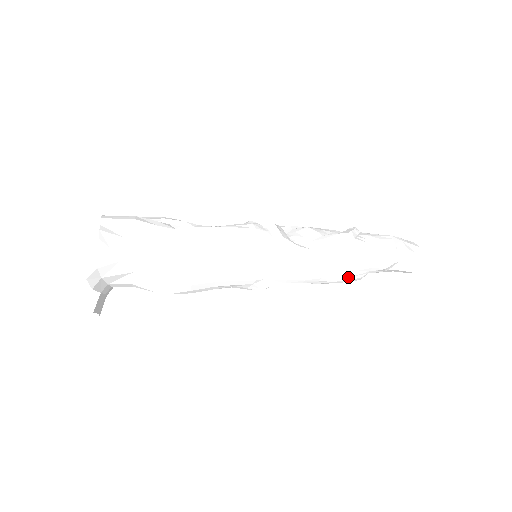
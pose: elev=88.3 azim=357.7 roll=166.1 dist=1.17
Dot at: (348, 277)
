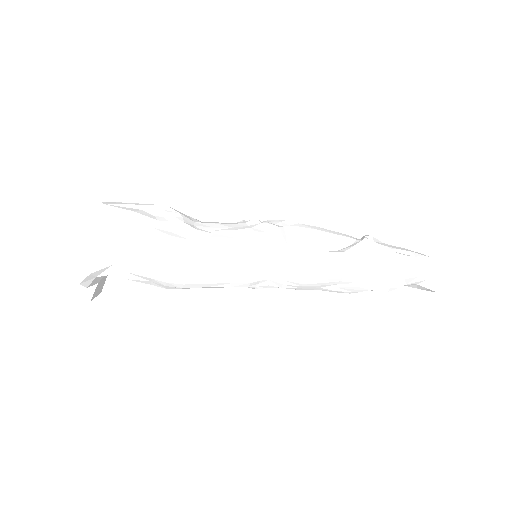
Dot at: (346, 292)
